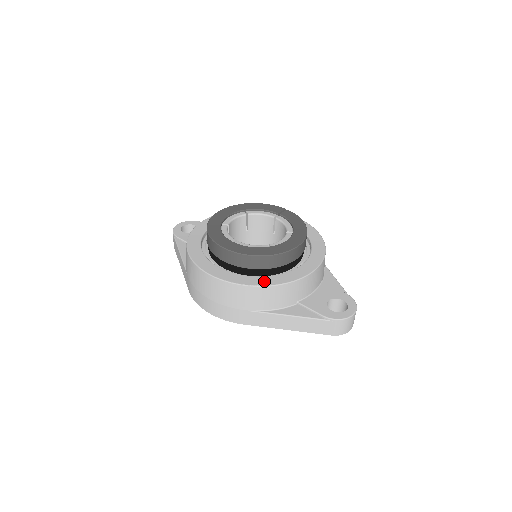
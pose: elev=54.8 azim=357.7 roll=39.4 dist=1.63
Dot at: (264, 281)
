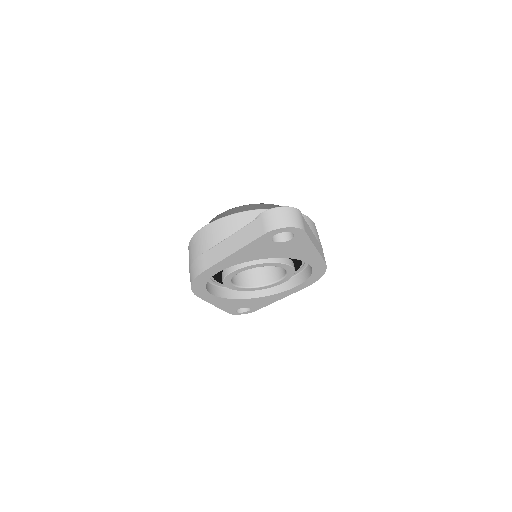
Dot at: occluded
